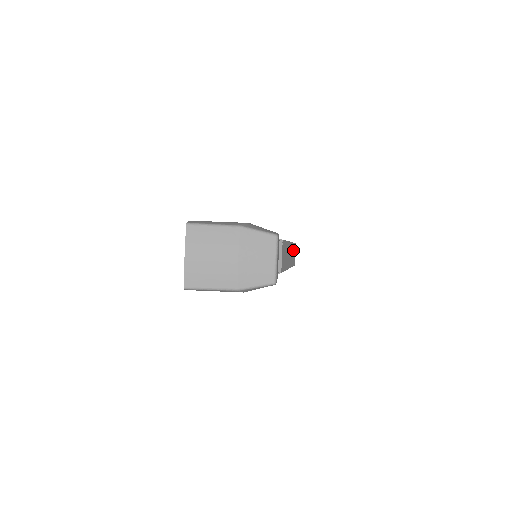
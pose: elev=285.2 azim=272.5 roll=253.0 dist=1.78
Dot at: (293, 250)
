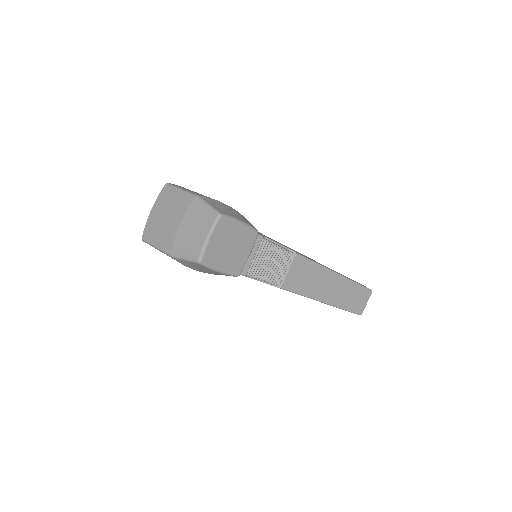
Dot at: (356, 292)
